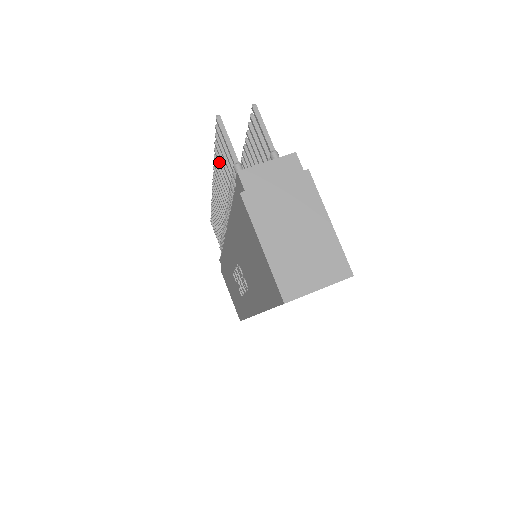
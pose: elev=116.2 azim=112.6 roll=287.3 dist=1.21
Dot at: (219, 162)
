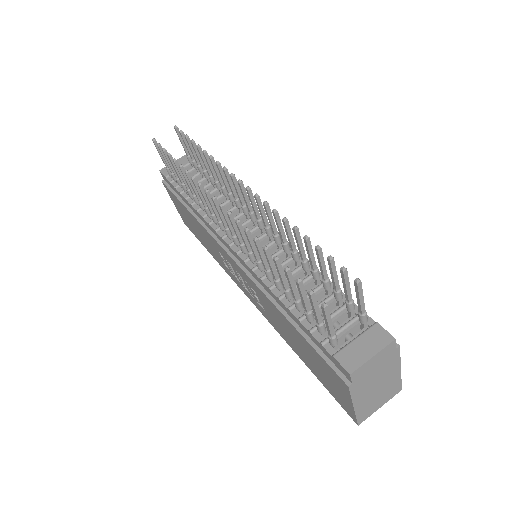
Dot at: (279, 271)
